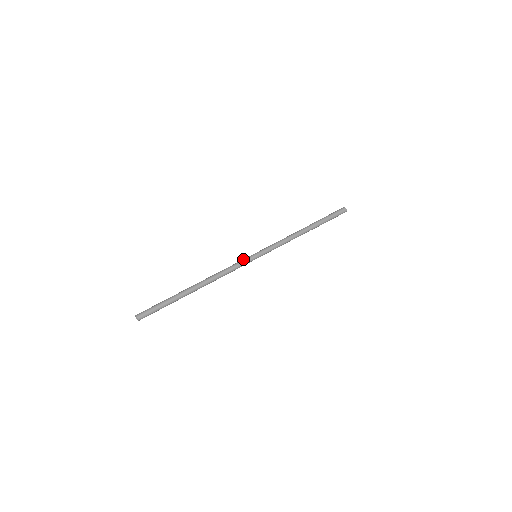
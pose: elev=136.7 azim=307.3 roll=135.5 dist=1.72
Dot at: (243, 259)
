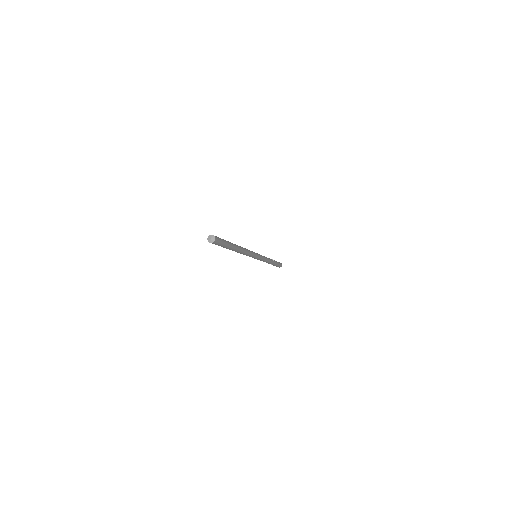
Dot at: occluded
